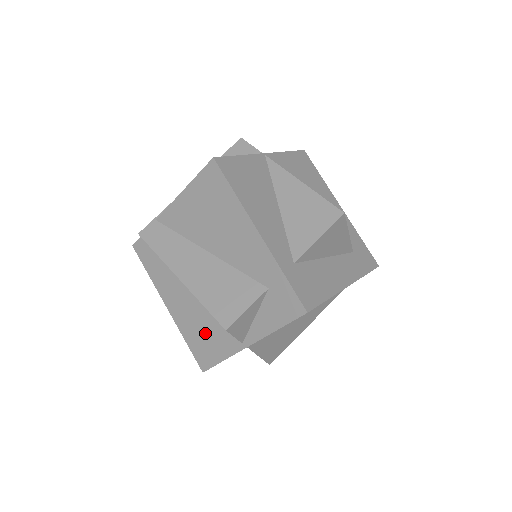
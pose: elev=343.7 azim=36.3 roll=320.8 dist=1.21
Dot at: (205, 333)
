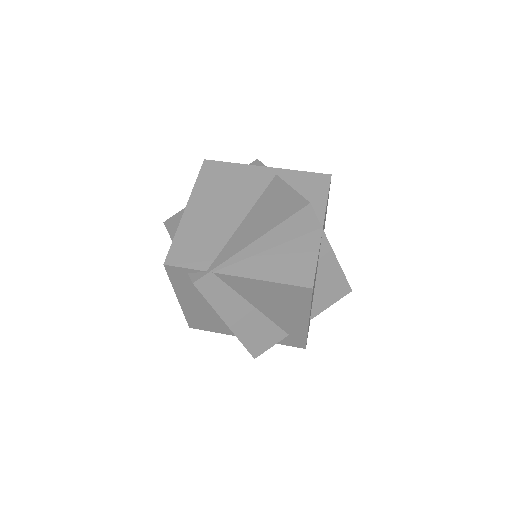
Dot at: (210, 322)
